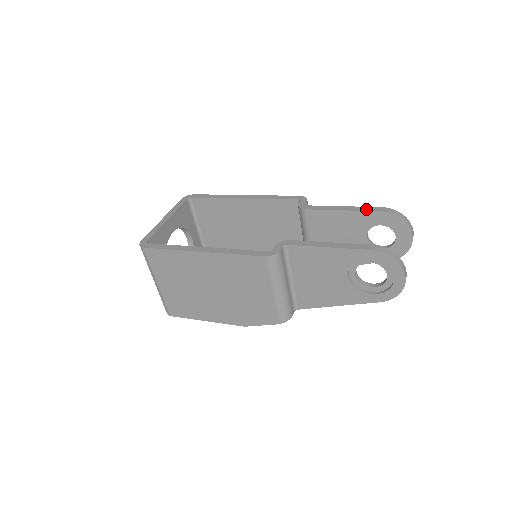
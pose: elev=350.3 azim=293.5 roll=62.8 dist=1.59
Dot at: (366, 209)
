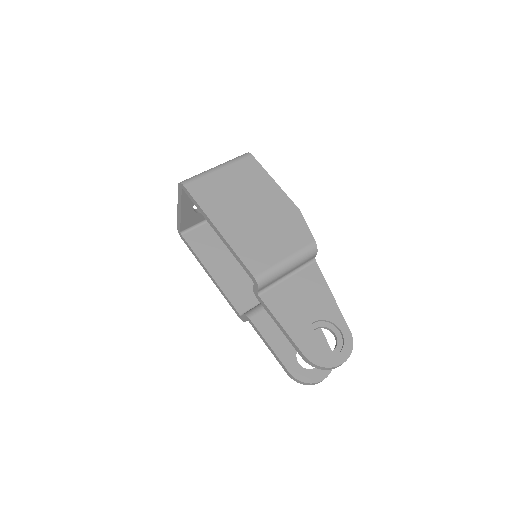
Dot at: (293, 345)
